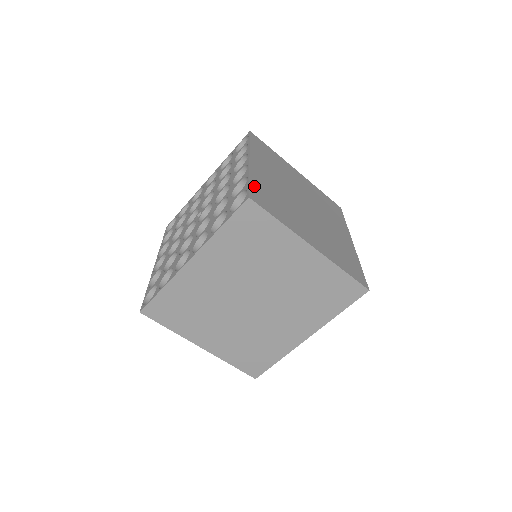
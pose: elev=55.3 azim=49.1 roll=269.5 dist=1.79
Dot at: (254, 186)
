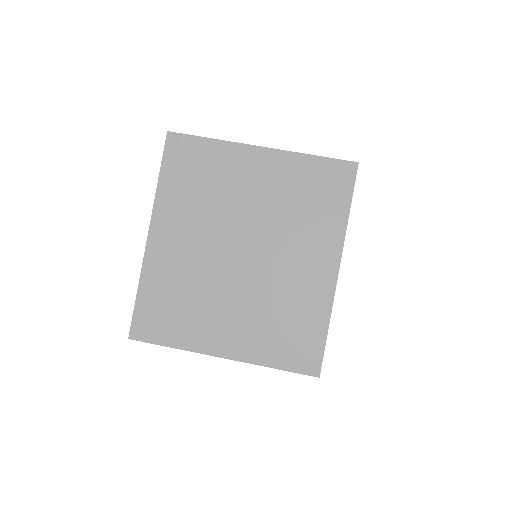
Dot at: occluded
